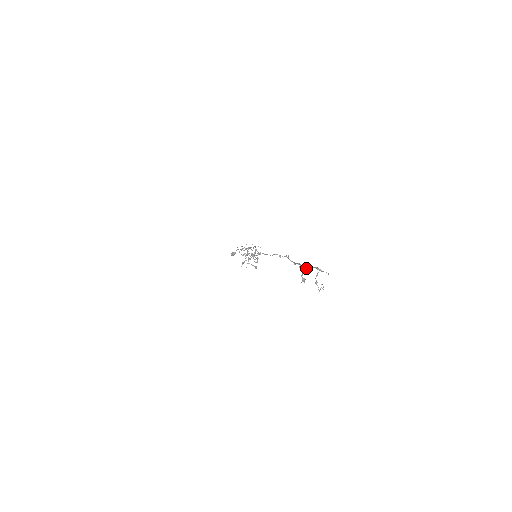
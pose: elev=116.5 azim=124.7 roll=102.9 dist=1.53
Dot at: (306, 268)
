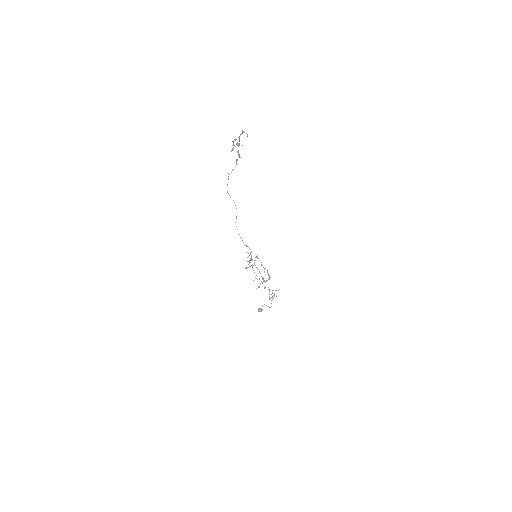
Dot at: occluded
